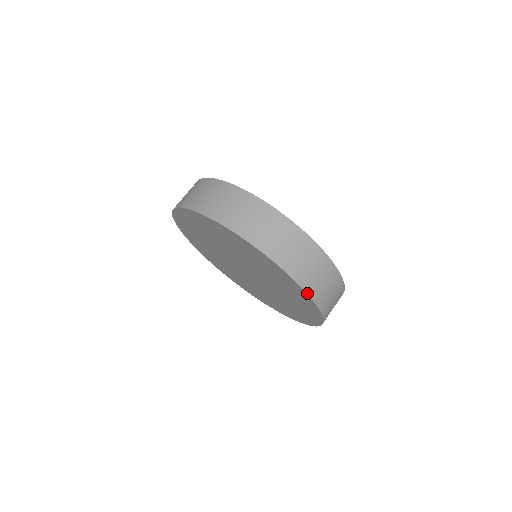
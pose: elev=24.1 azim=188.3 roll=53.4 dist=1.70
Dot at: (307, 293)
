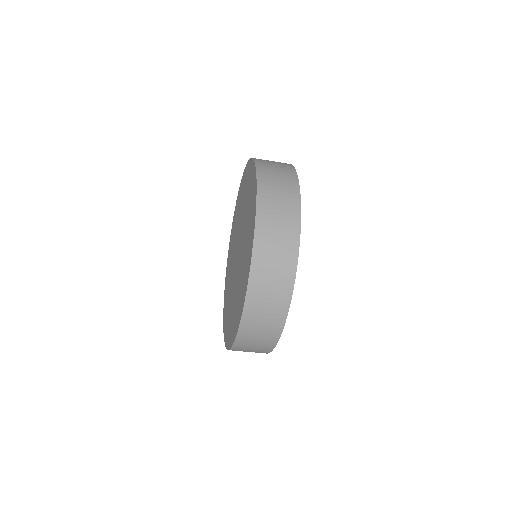
Dot at: (255, 230)
